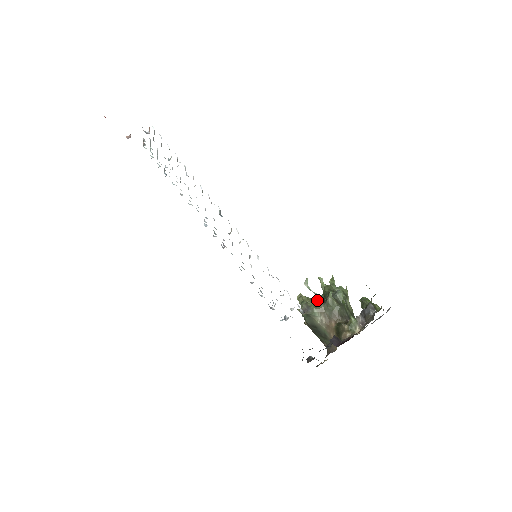
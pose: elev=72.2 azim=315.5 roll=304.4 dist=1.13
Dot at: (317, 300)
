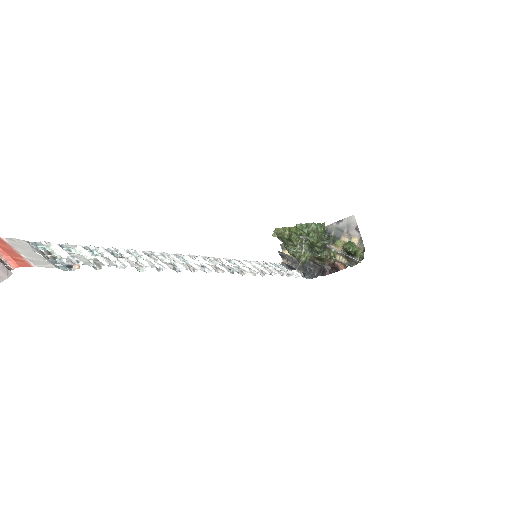
Dot at: (309, 255)
